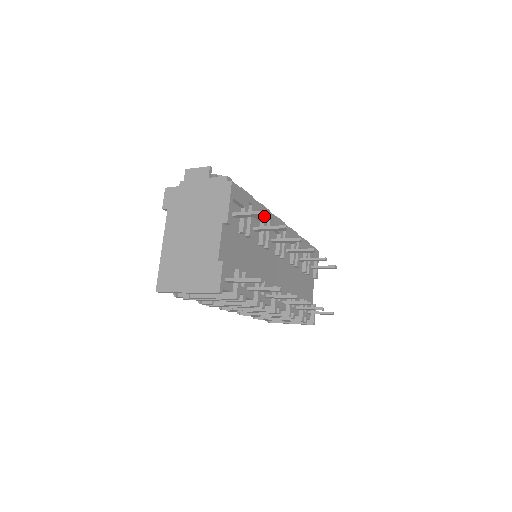
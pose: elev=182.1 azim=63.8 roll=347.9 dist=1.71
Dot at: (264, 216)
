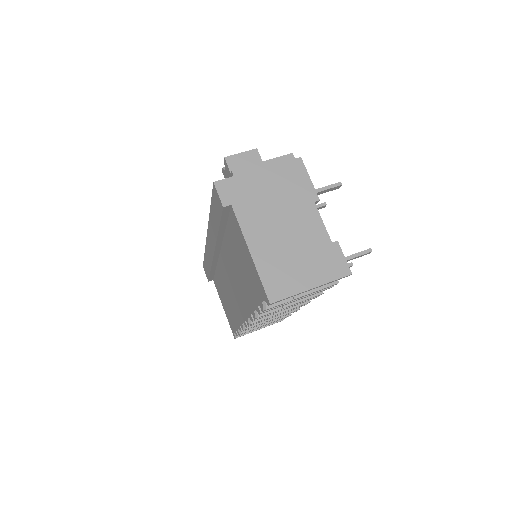
Dot at: occluded
